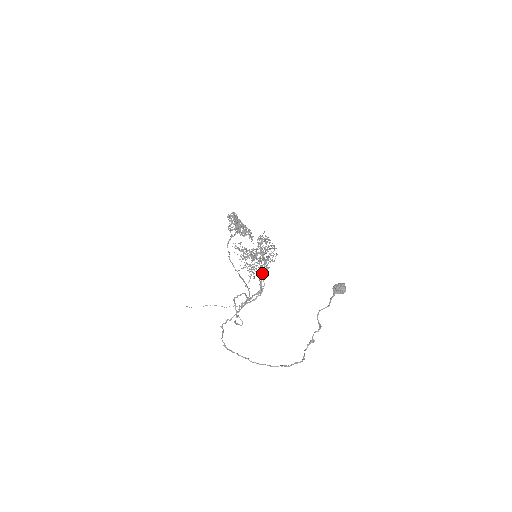
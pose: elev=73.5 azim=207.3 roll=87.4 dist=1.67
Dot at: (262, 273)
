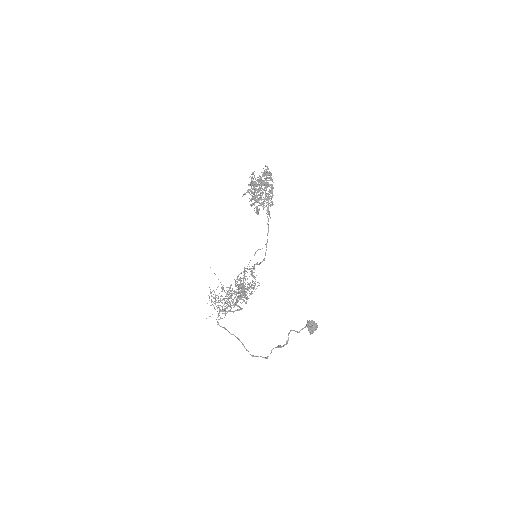
Dot at: occluded
